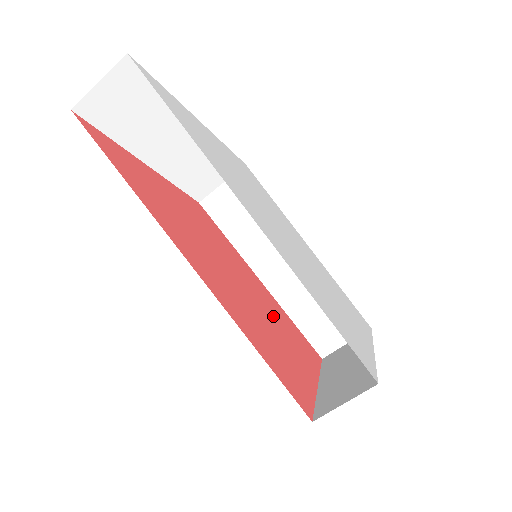
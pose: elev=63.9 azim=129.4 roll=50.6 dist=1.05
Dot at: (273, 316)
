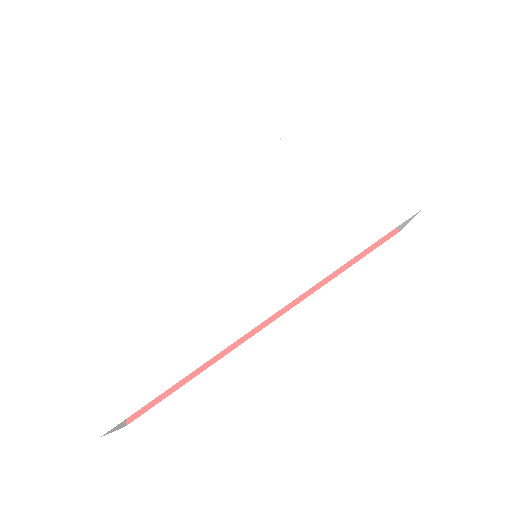
Dot at: occluded
